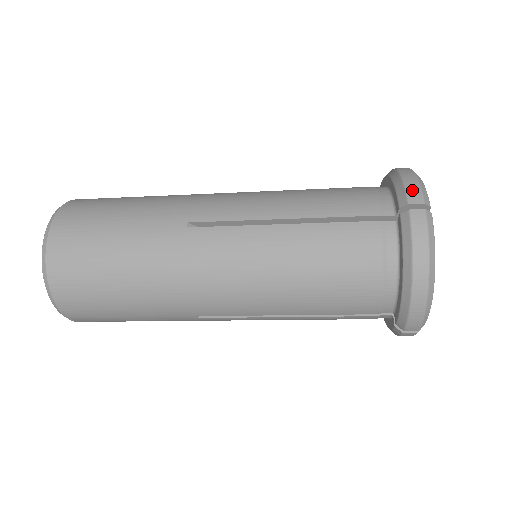
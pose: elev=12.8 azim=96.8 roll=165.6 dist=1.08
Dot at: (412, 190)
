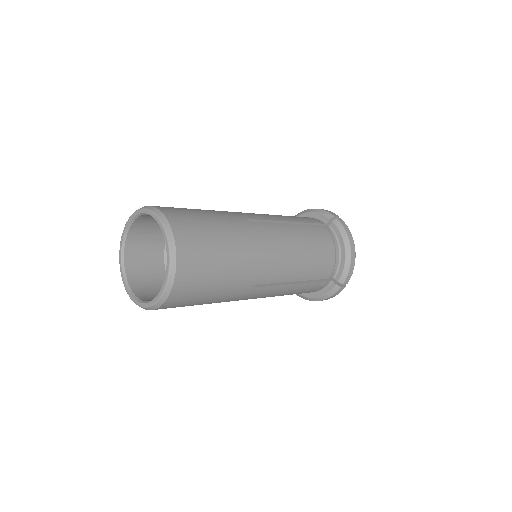
Dot at: (349, 277)
